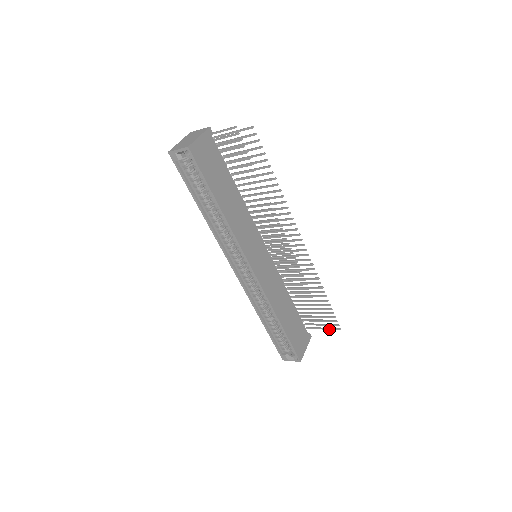
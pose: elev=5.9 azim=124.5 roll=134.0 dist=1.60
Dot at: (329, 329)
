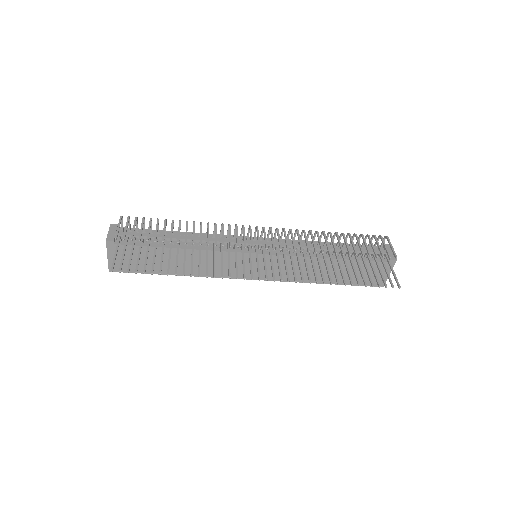
Dot at: (394, 277)
